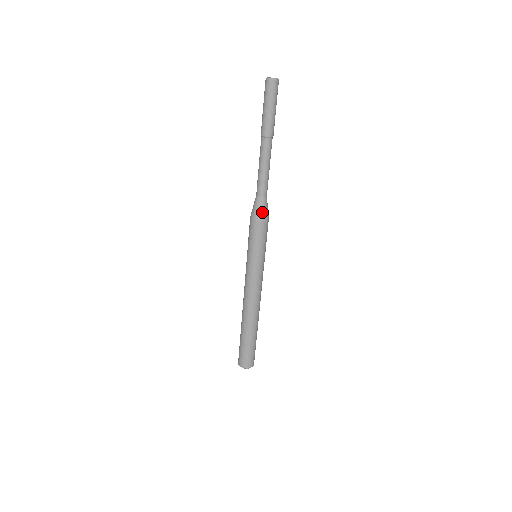
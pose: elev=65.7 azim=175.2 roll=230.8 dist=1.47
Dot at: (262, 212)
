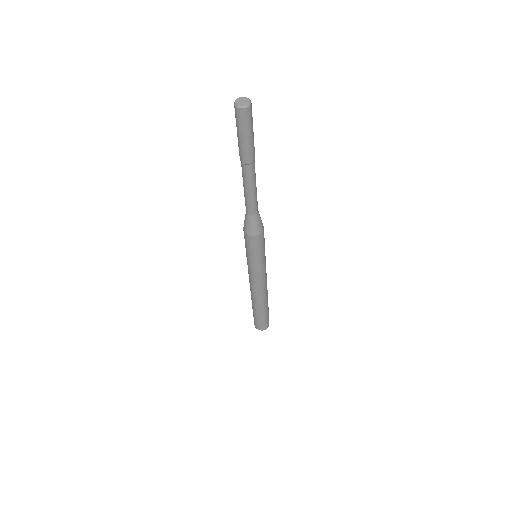
Dot at: (255, 228)
